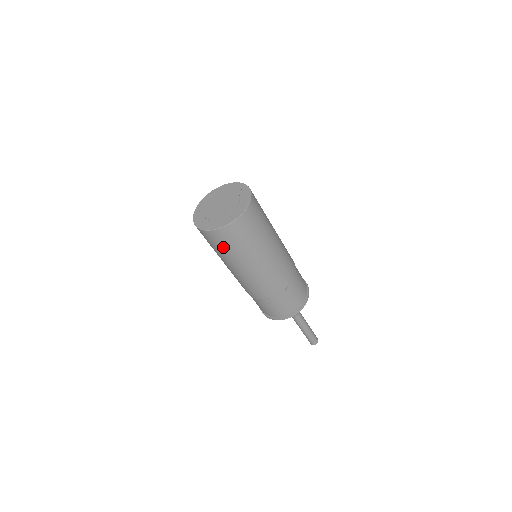
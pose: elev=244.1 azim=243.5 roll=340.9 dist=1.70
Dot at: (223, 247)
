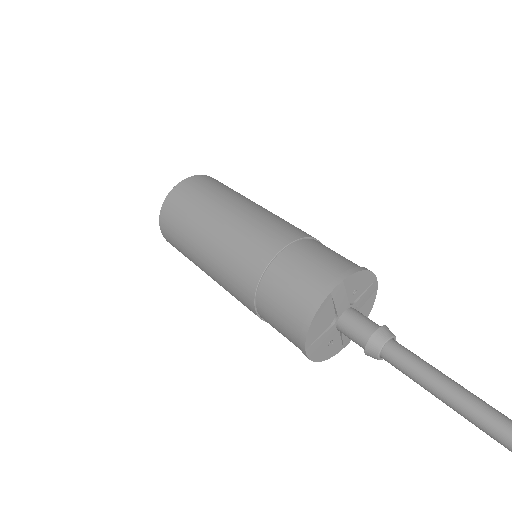
Dot at: (184, 210)
